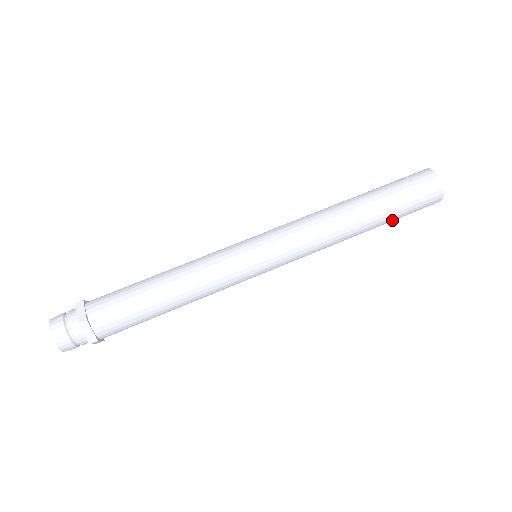
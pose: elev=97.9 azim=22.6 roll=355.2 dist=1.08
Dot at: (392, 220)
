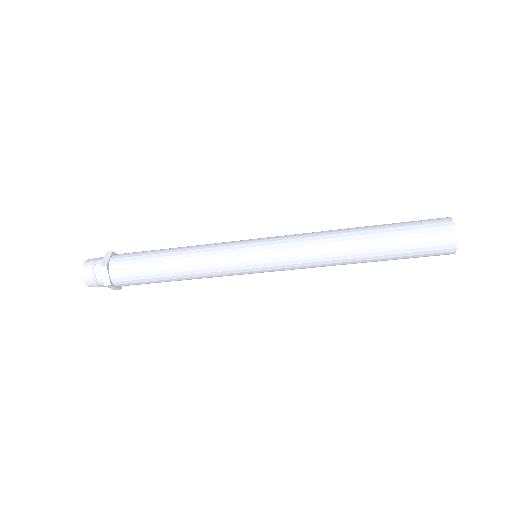
Dot at: (395, 258)
